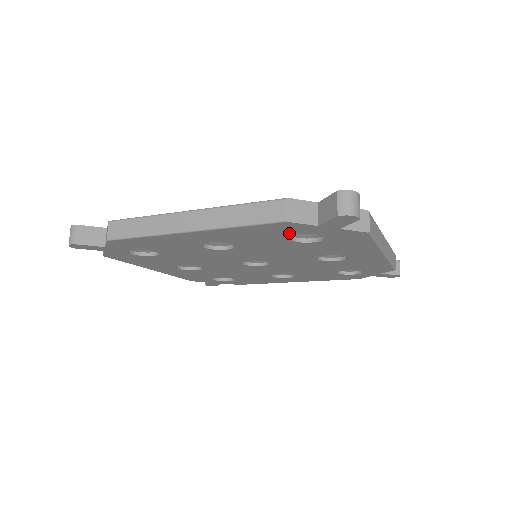
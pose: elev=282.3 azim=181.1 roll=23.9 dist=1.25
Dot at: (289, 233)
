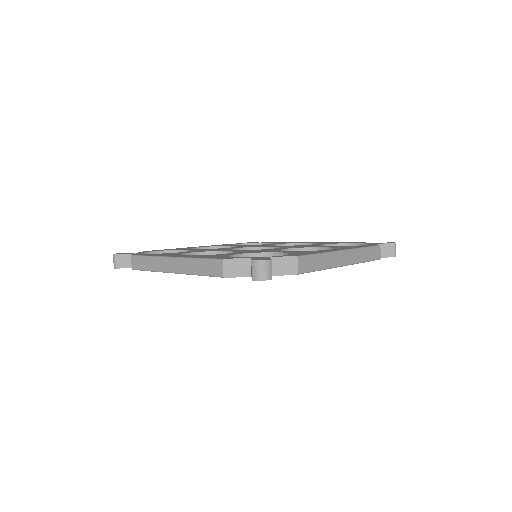
Dot at: occluded
